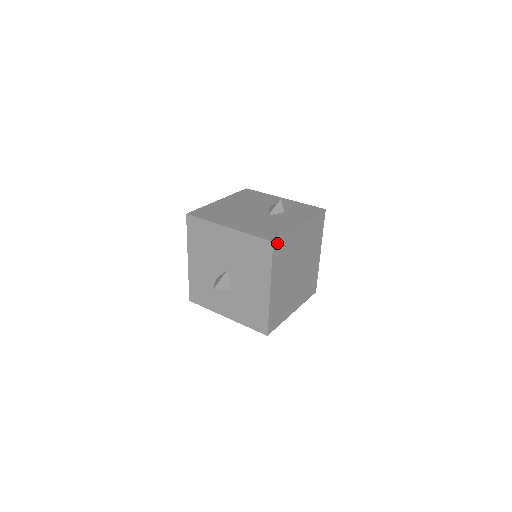
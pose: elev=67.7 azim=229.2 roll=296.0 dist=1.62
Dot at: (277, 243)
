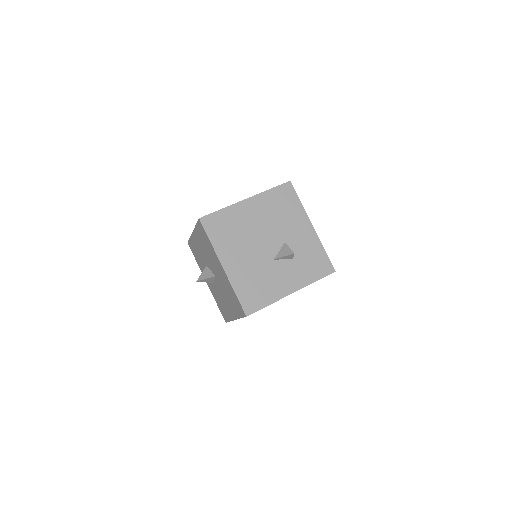
Dot at: (252, 313)
